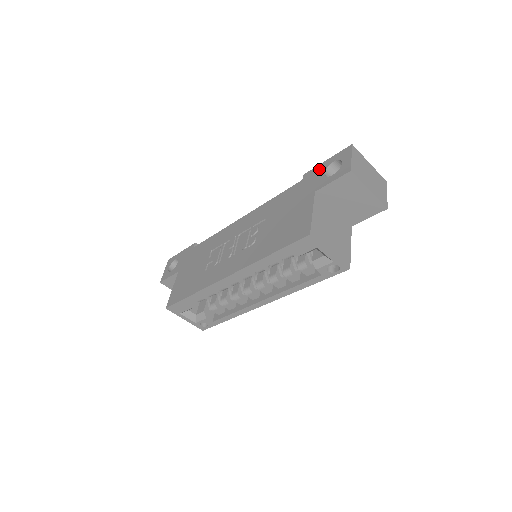
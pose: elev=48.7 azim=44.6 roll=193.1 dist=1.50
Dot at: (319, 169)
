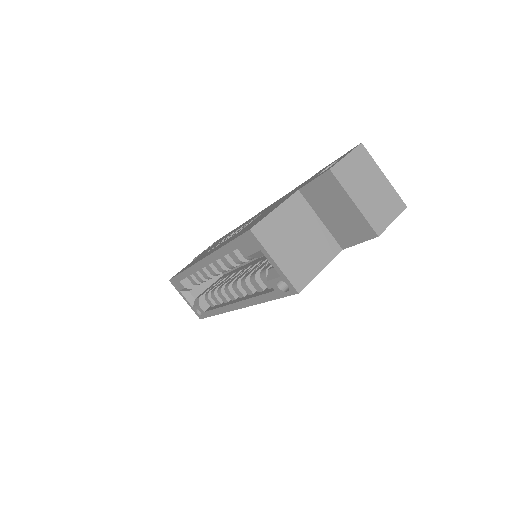
Dot at: (324, 168)
